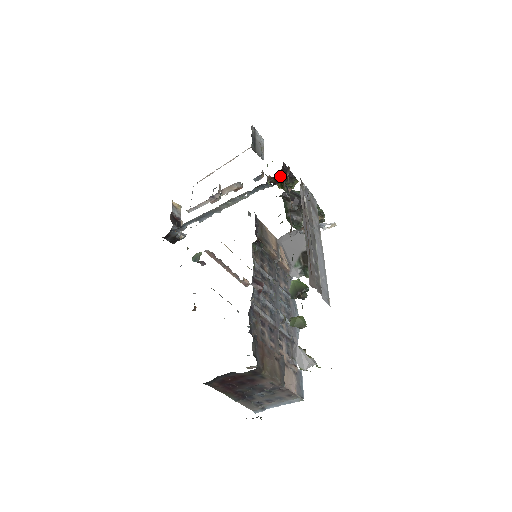
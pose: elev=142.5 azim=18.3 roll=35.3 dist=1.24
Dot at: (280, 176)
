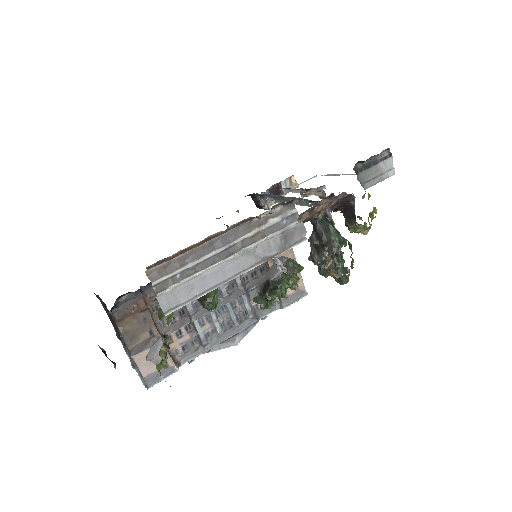
Dot at: (342, 206)
